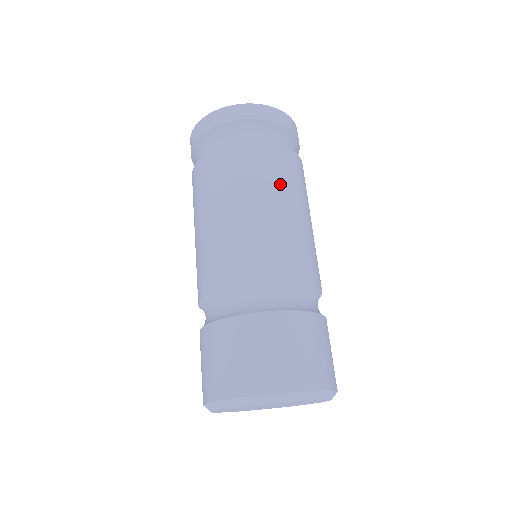
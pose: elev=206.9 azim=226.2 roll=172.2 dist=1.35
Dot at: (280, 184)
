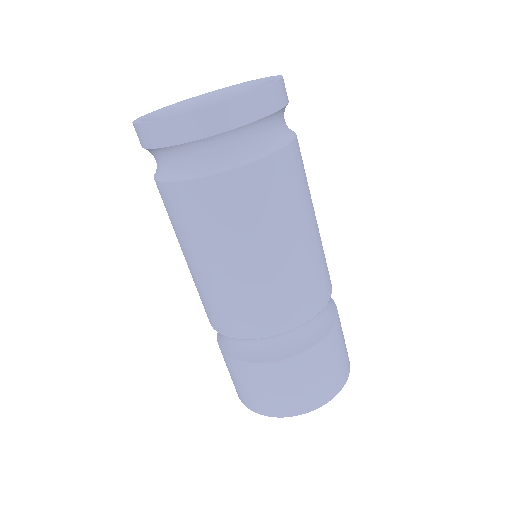
Dot at: (303, 202)
